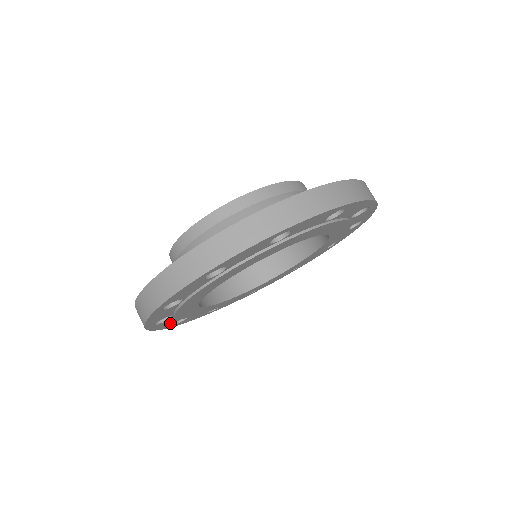
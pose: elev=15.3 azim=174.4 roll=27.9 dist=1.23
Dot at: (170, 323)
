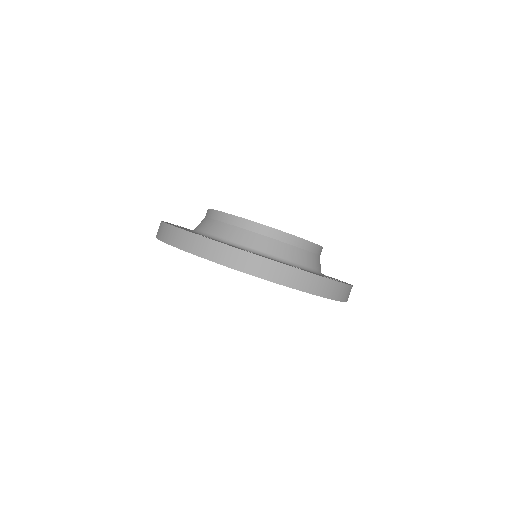
Dot at: occluded
